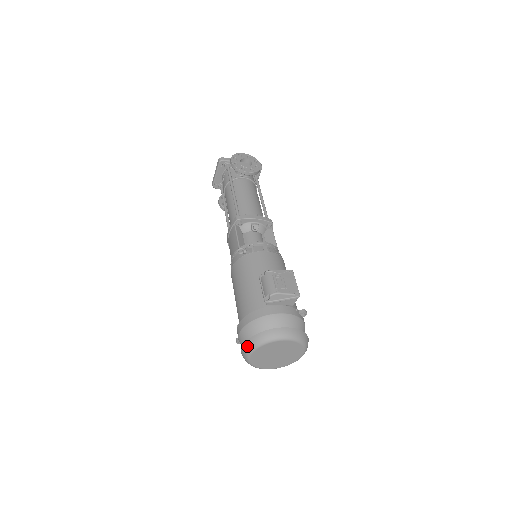
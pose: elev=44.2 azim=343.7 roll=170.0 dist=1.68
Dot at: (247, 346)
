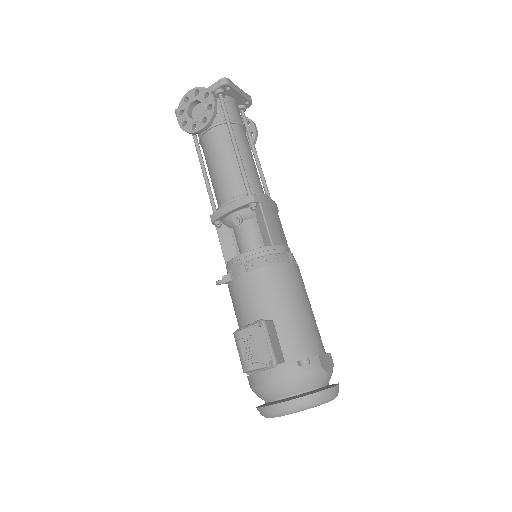
Dot at: occluded
